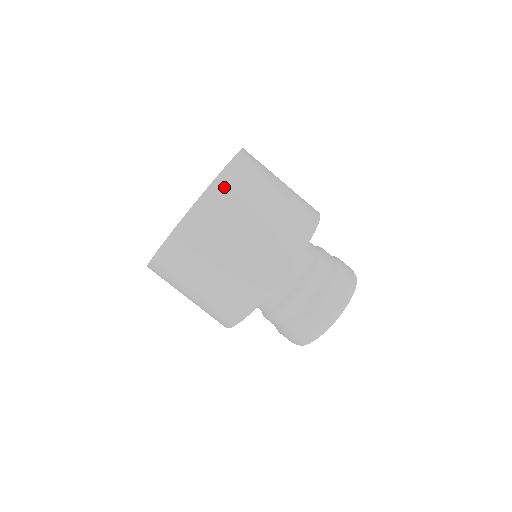
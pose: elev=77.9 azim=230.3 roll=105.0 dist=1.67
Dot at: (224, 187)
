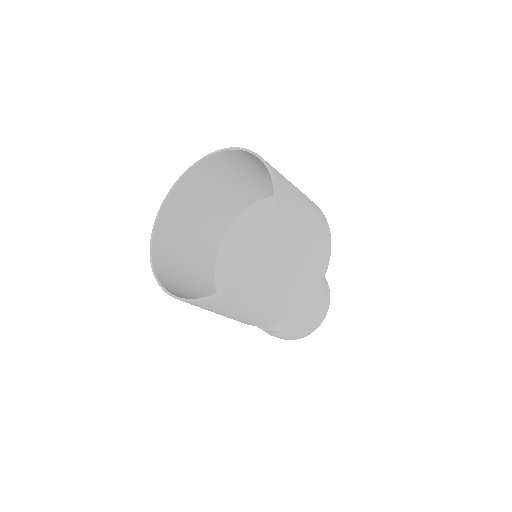
Dot at: (226, 298)
